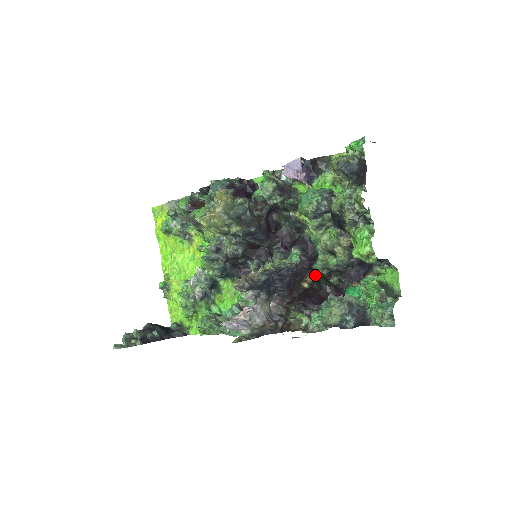
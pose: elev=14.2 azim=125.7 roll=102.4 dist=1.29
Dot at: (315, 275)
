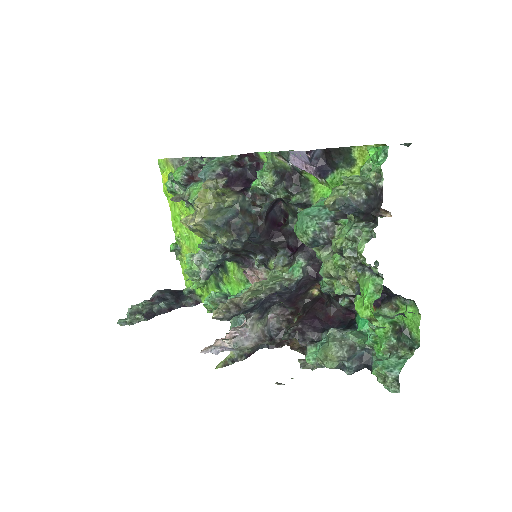
Dot at: occluded
